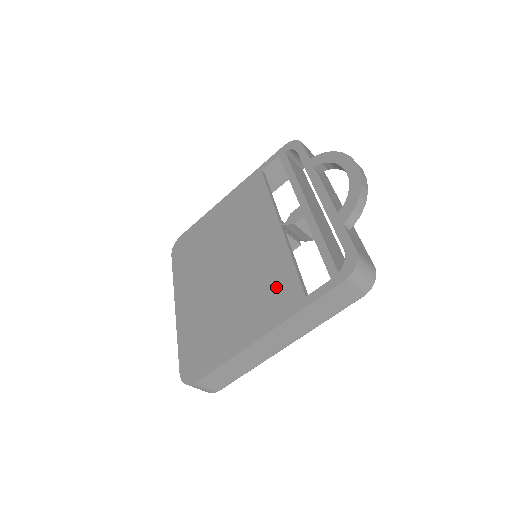
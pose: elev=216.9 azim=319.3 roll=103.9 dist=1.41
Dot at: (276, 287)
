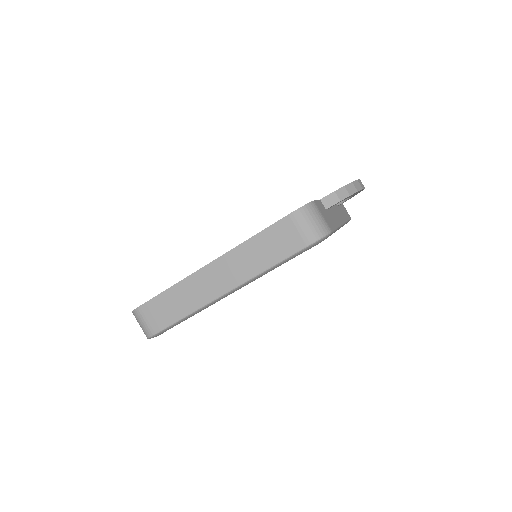
Dot at: occluded
